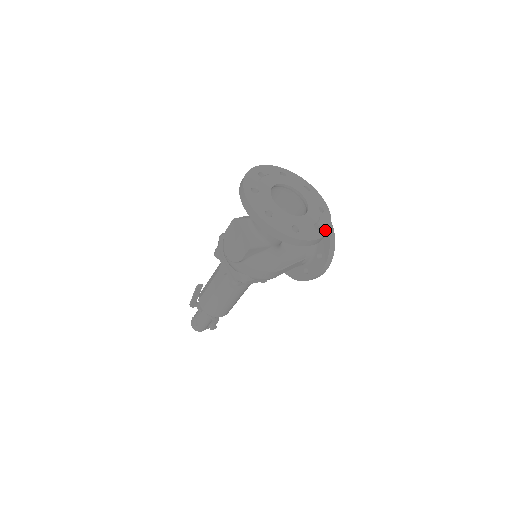
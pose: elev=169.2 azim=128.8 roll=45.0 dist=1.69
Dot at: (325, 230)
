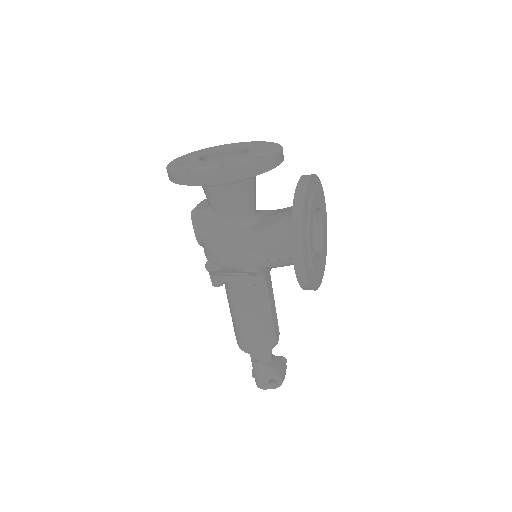
Dot at: (233, 168)
